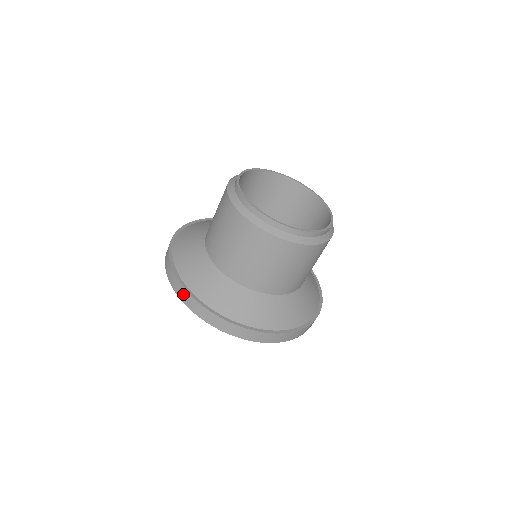
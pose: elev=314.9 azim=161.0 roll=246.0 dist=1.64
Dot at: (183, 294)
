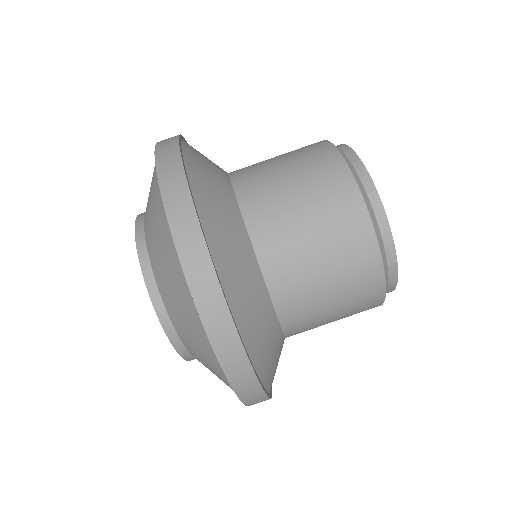
Dot at: (179, 199)
